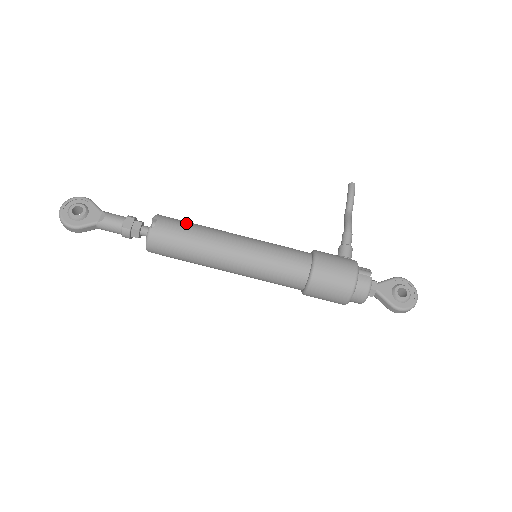
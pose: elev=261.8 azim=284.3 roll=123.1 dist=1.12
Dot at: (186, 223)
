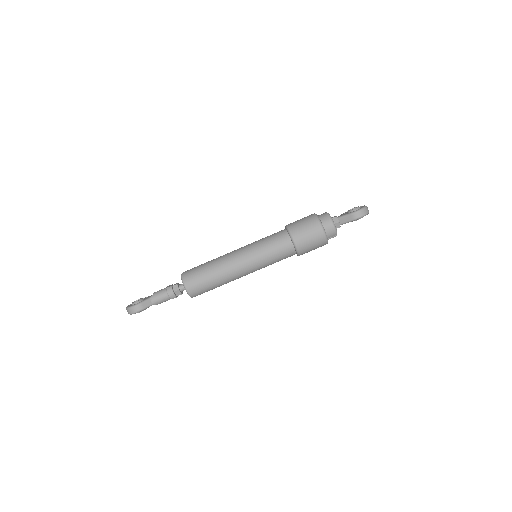
Dot at: occluded
